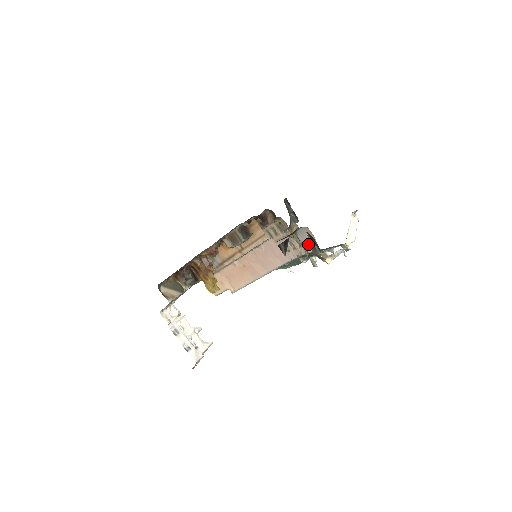
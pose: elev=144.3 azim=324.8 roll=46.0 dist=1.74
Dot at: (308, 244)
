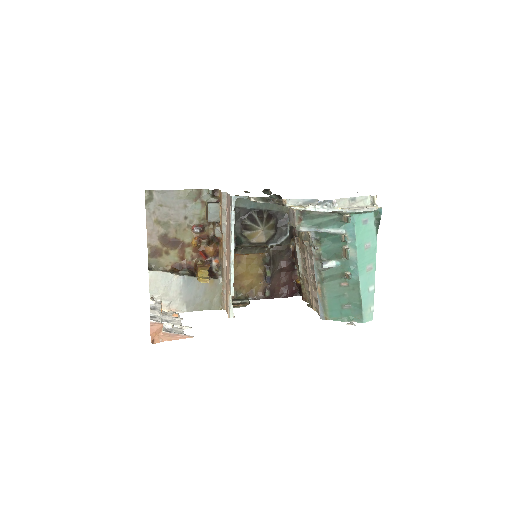
Dot at: (293, 219)
